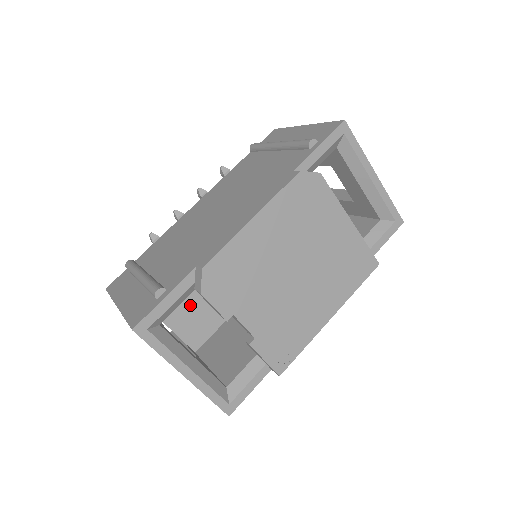
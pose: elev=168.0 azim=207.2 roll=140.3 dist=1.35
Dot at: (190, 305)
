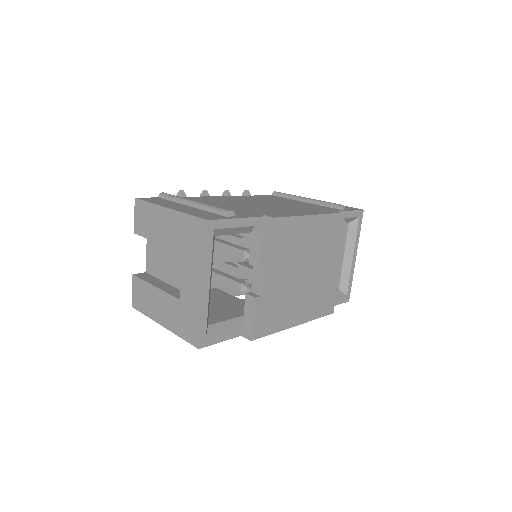
Dot at: occluded
